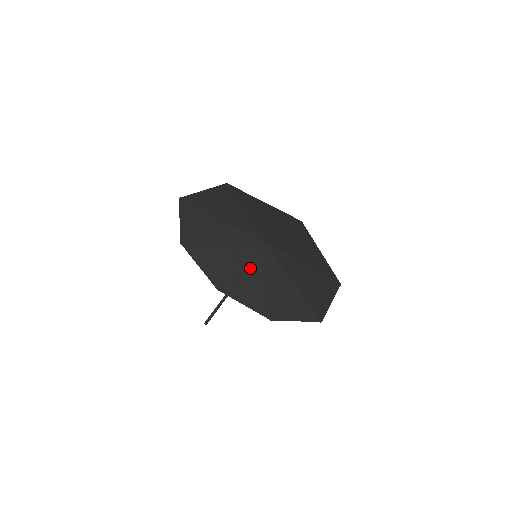
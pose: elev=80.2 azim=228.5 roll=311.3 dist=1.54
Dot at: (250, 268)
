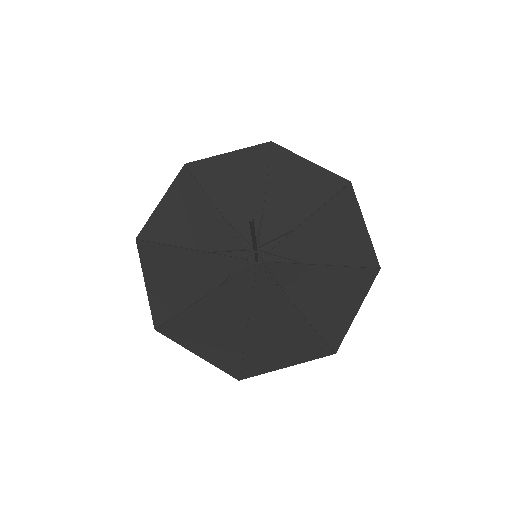
Dot at: (226, 293)
